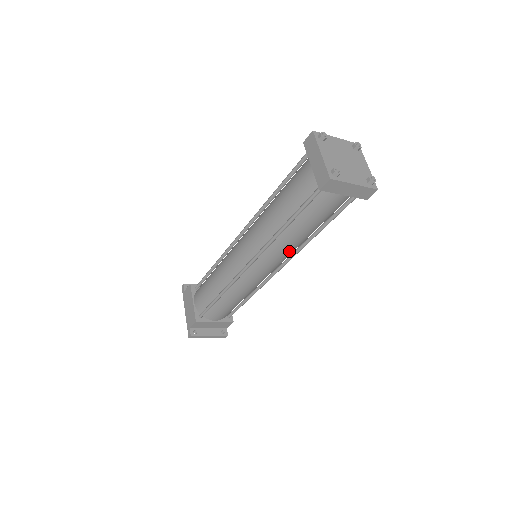
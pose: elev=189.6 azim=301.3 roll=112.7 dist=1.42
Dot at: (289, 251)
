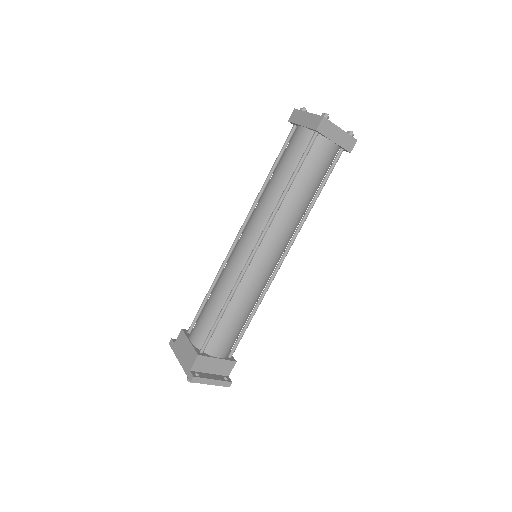
Dot at: (292, 225)
